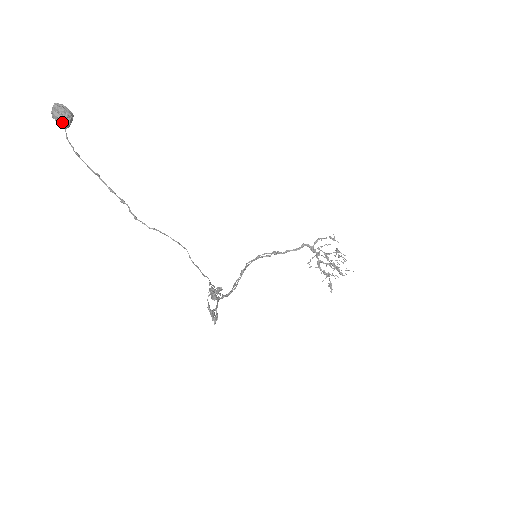
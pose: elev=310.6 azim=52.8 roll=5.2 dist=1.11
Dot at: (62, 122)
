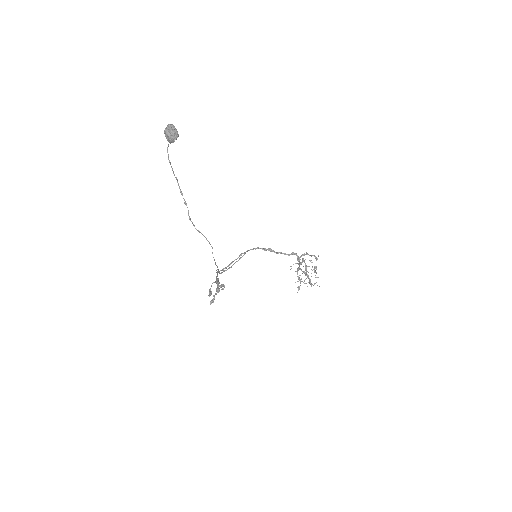
Dot at: (170, 140)
